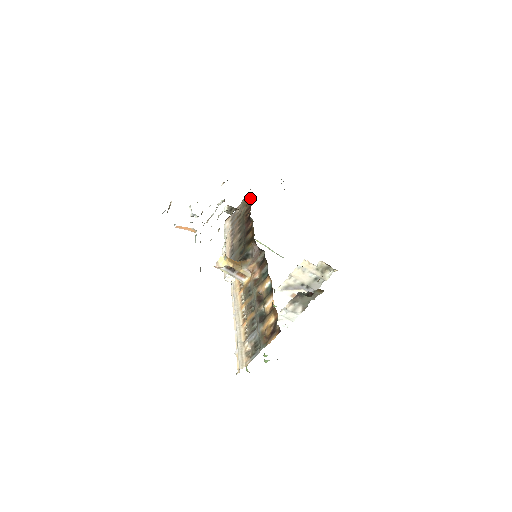
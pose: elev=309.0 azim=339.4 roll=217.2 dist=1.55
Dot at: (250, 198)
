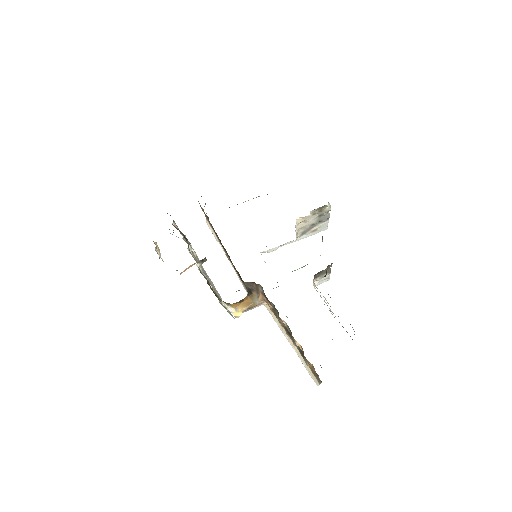
Dot at: occluded
